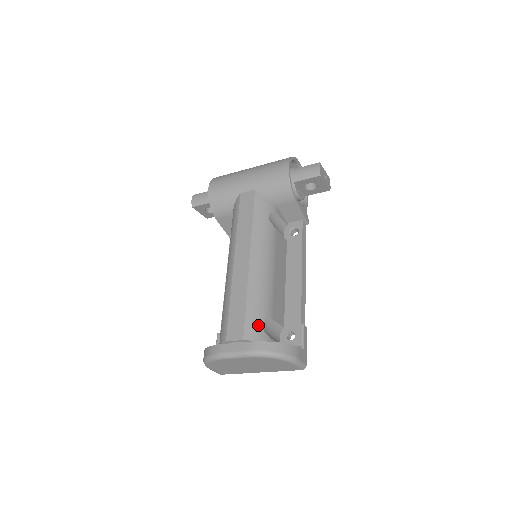
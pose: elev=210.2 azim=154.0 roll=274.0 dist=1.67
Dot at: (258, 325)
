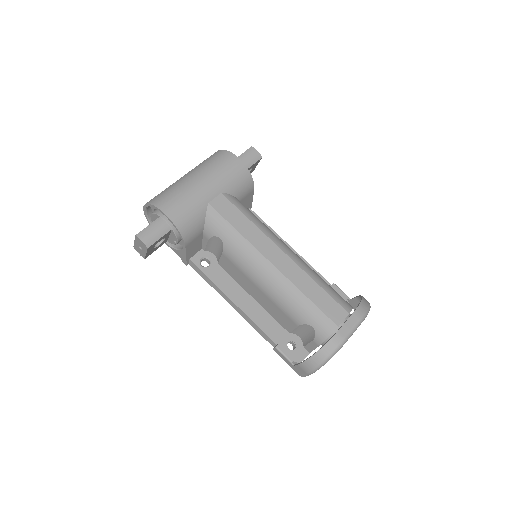
Dot at: (341, 297)
